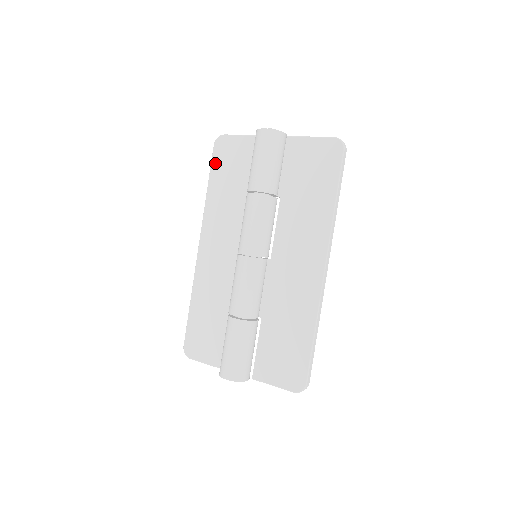
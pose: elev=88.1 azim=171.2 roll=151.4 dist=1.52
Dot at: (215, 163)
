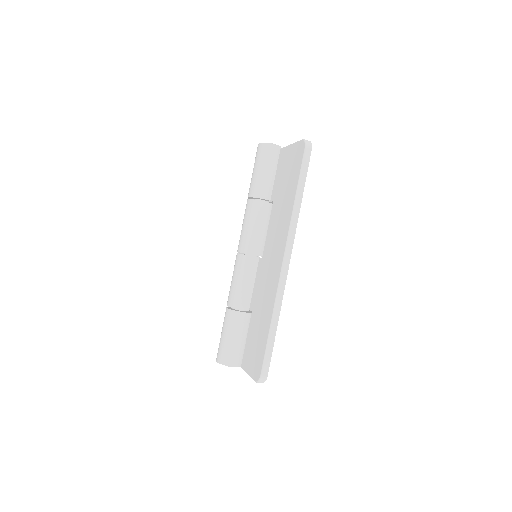
Dot at: occluded
